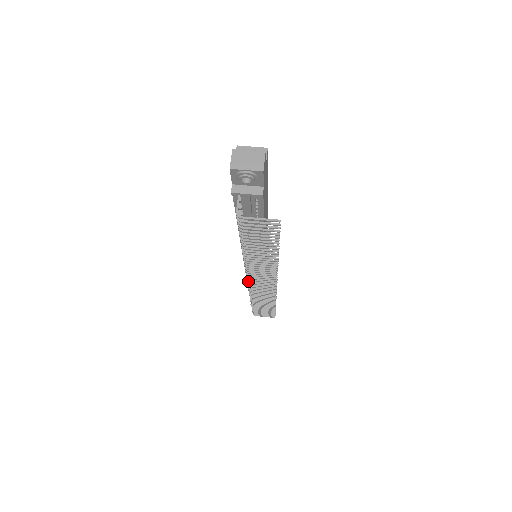
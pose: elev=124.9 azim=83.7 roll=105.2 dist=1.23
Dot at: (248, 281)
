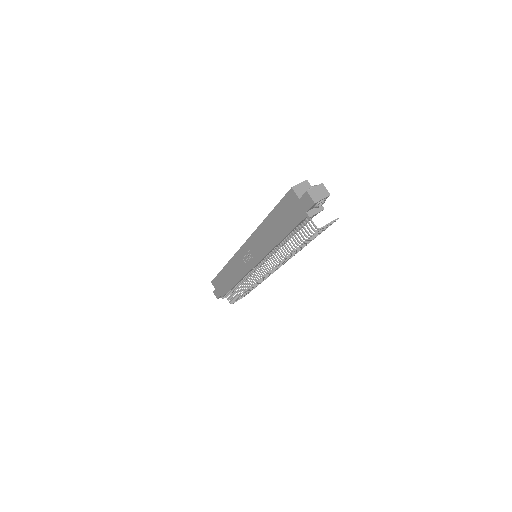
Dot at: (266, 275)
